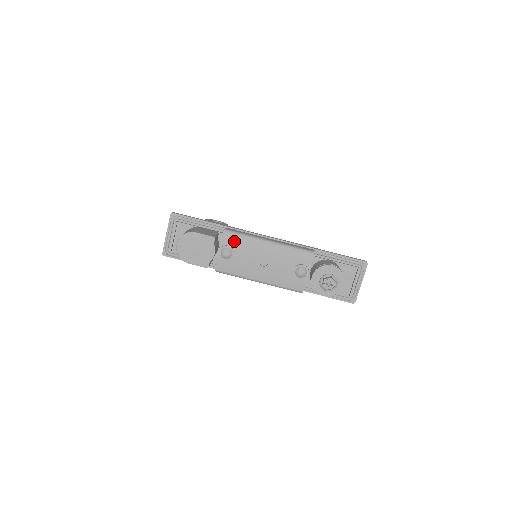
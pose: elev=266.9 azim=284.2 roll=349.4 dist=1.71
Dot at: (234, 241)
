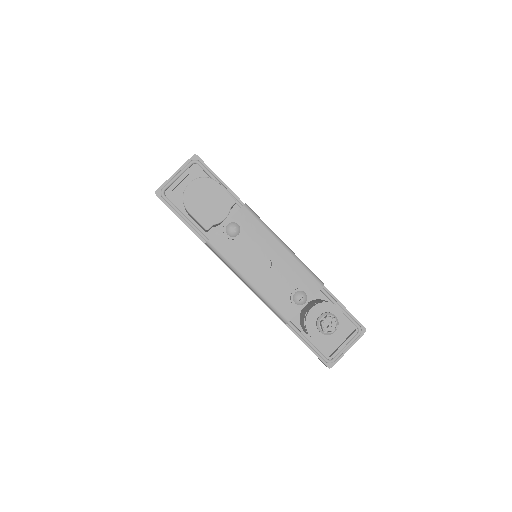
Dot at: (249, 222)
